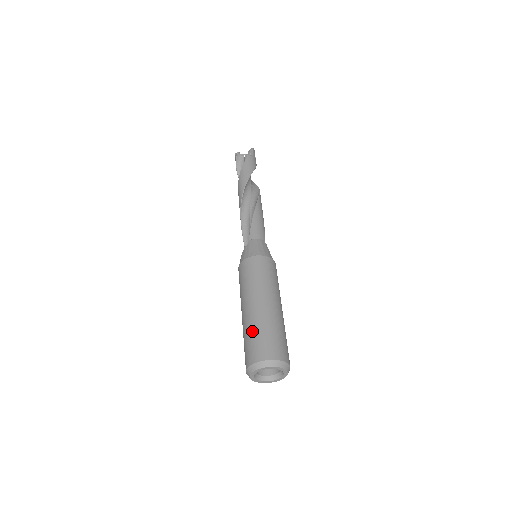
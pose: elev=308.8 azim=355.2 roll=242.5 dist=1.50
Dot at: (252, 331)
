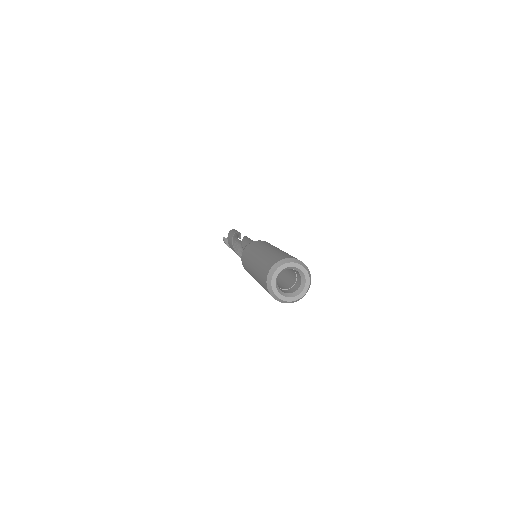
Dot at: (259, 268)
